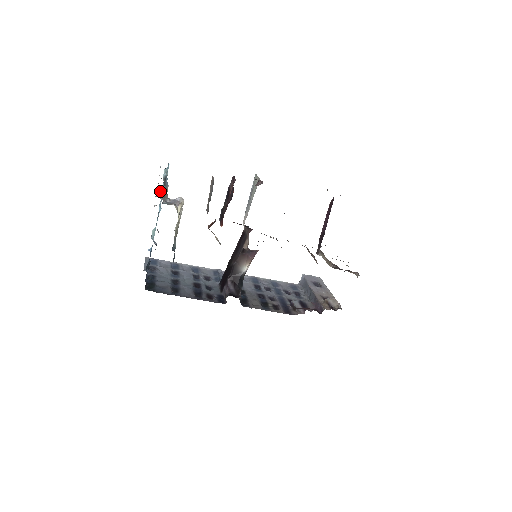
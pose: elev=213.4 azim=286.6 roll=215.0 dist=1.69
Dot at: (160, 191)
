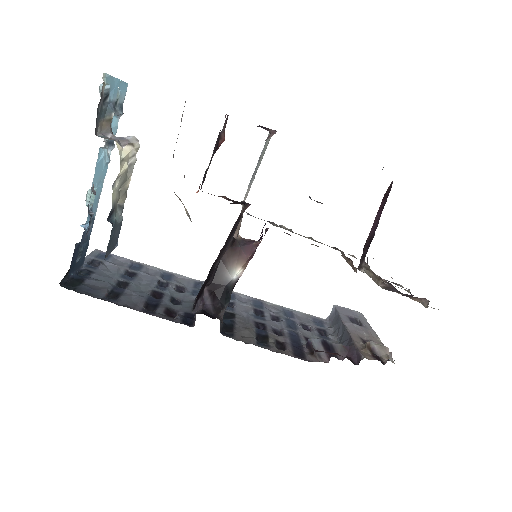
Dot at: occluded
